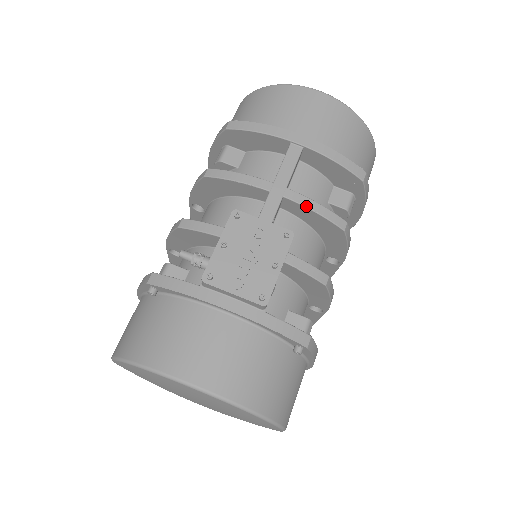
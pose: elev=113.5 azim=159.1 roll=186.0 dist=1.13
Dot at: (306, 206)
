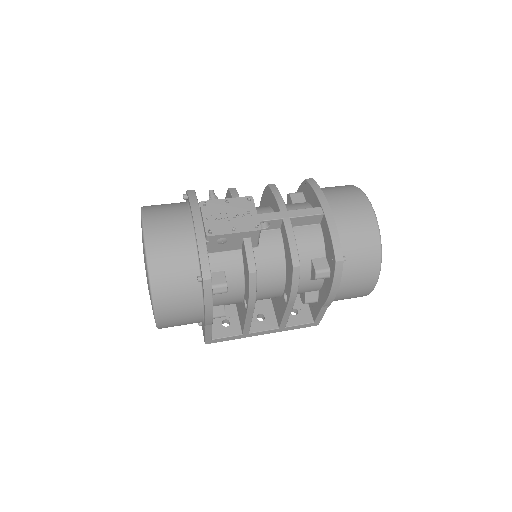
Dot at: (287, 233)
